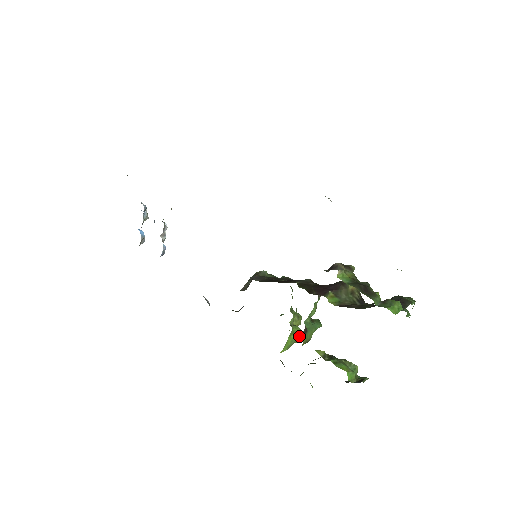
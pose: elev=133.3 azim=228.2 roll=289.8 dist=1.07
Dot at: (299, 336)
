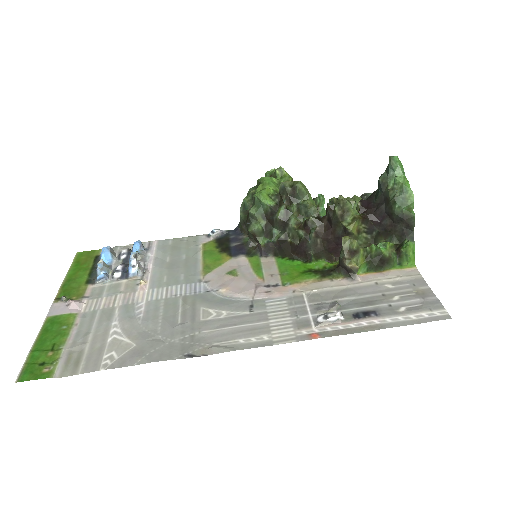
Dot at: occluded
